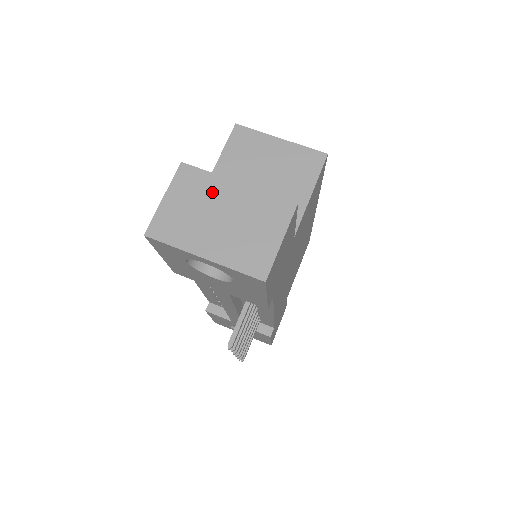
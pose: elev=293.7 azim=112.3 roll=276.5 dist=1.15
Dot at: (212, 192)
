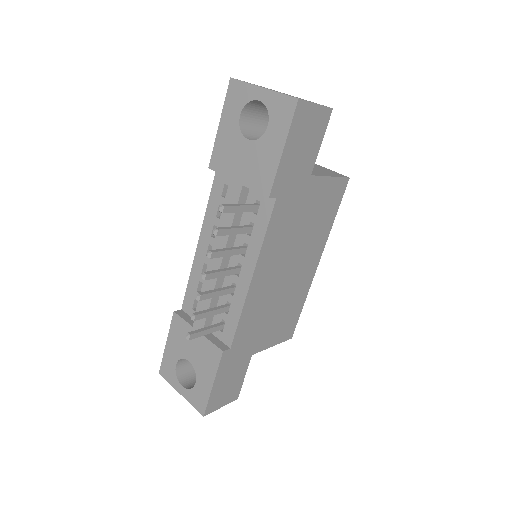
Dot at: occluded
